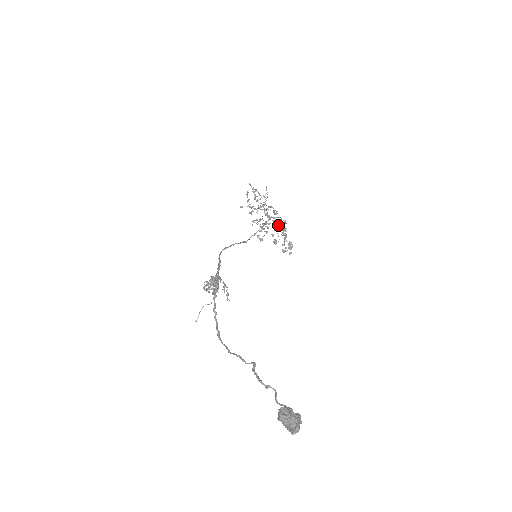
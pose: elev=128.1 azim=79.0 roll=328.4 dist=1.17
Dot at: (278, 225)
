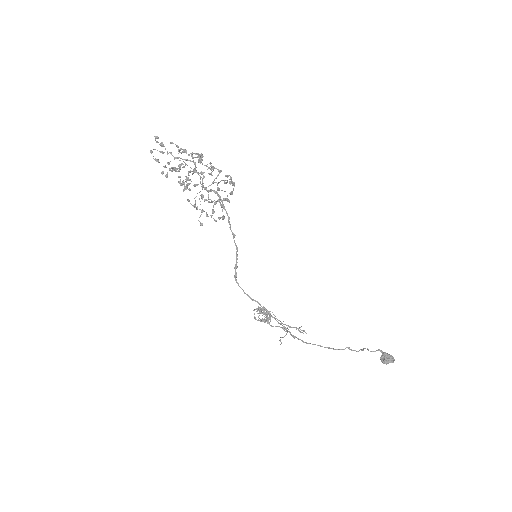
Dot at: (218, 183)
